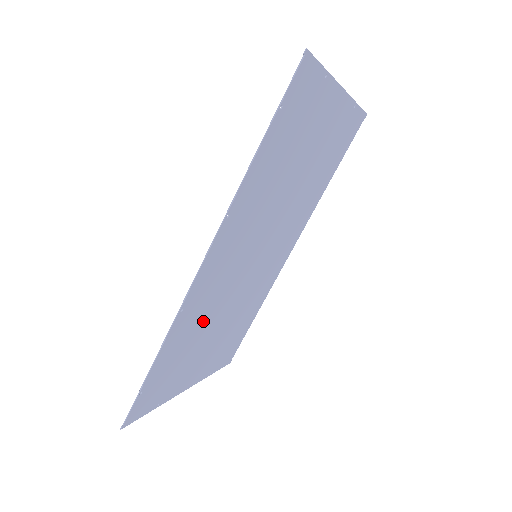
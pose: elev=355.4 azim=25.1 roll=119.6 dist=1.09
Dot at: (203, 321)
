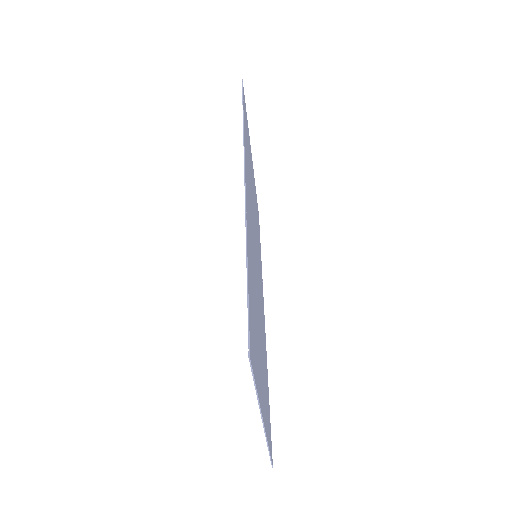
Dot at: occluded
